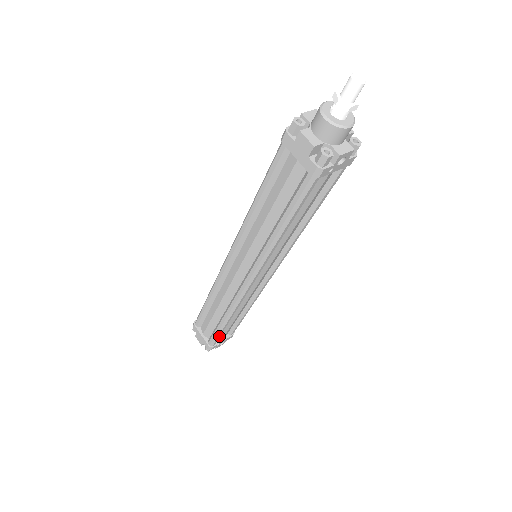
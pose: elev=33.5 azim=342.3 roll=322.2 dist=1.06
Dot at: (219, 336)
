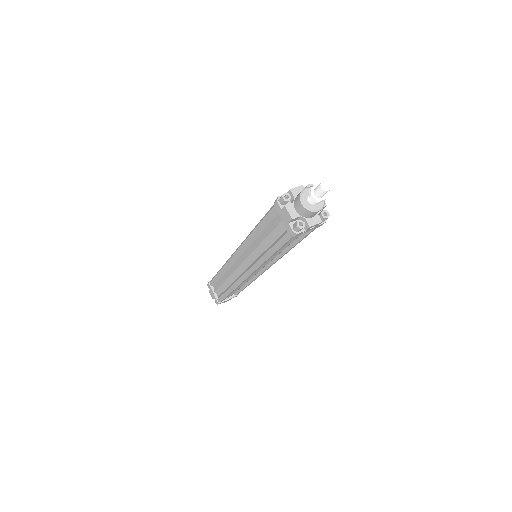
Dot at: occluded
